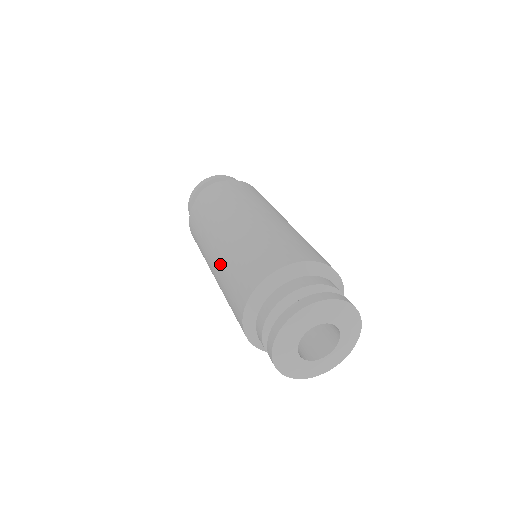
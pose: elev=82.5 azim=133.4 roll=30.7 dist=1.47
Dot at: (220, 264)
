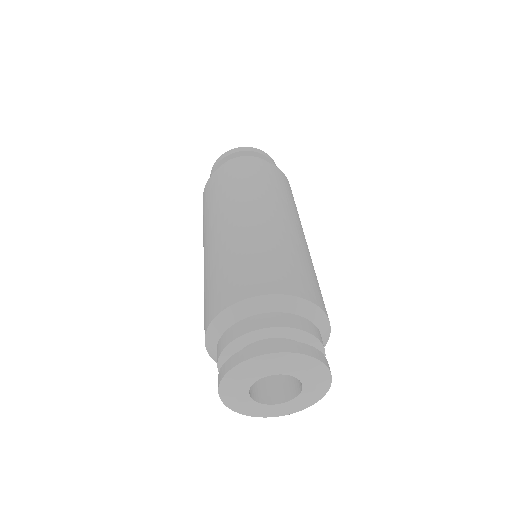
Dot at: (227, 241)
